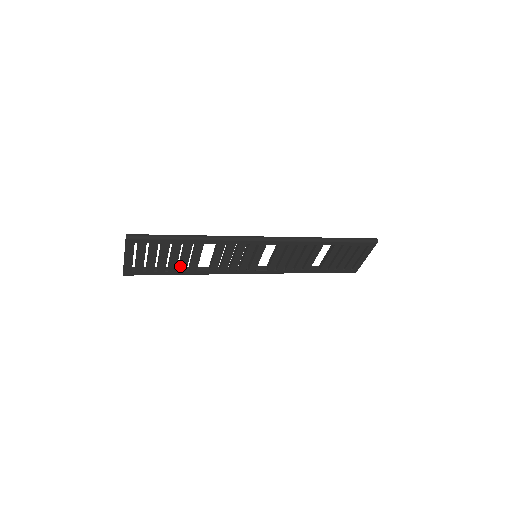
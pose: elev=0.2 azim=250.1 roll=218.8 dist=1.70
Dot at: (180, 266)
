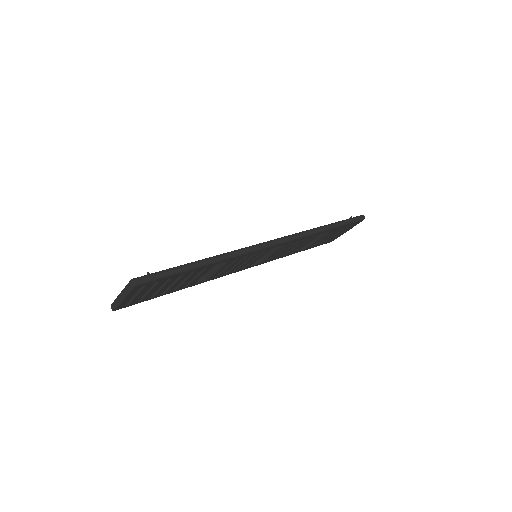
Dot at: (179, 286)
